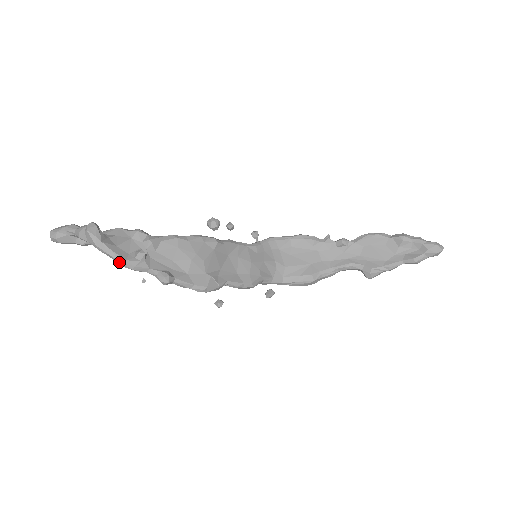
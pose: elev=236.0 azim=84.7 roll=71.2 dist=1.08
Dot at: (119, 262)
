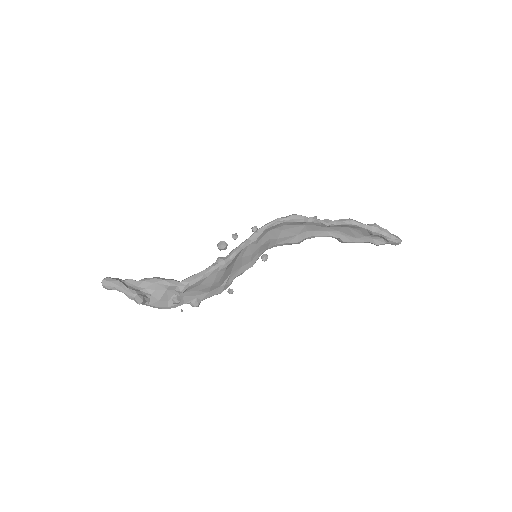
Dot at: occluded
